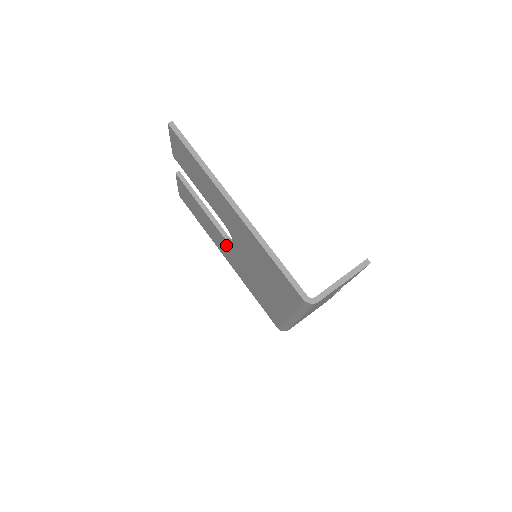
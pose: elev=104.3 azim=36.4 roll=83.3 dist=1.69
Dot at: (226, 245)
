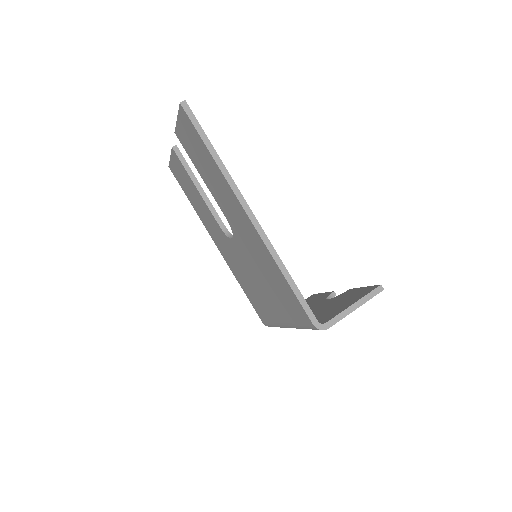
Dot at: (221, 235)
